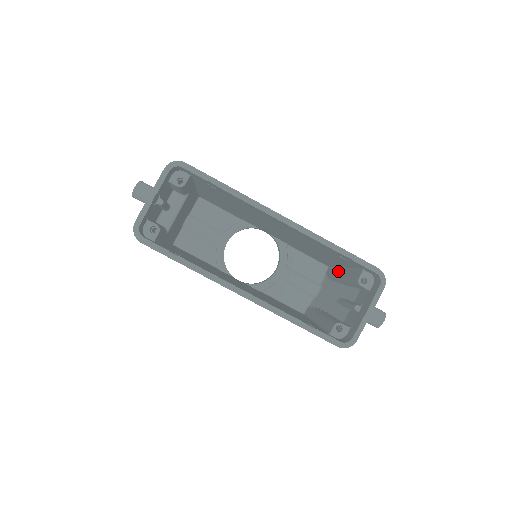
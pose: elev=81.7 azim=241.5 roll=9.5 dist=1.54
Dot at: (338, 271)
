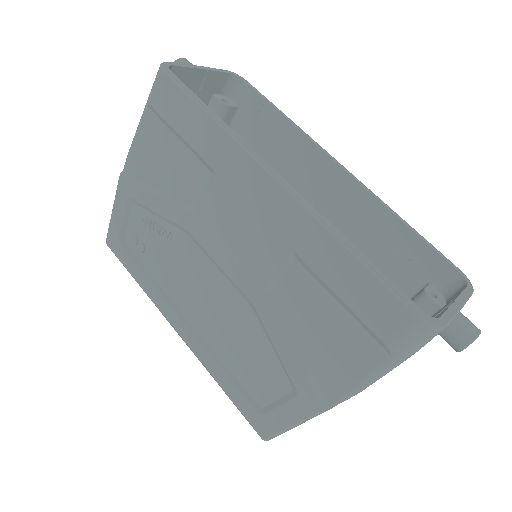
Dot at: occluded
